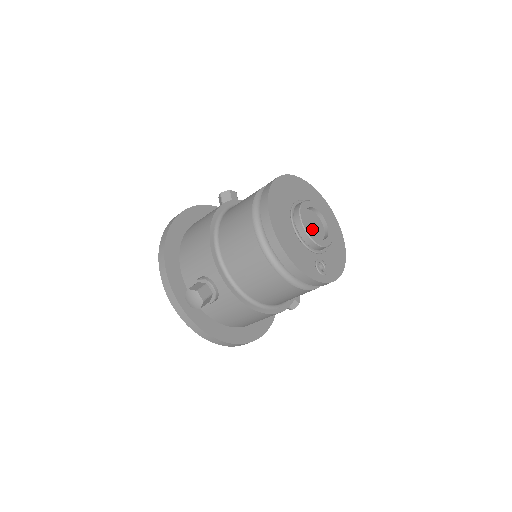
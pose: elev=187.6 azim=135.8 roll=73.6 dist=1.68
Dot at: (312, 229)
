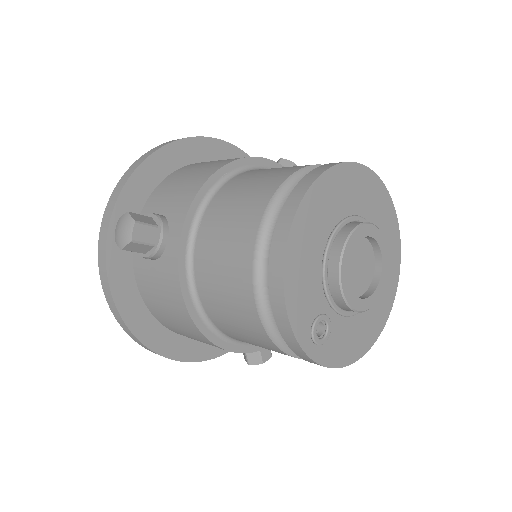
Dot at: (353, 269)
